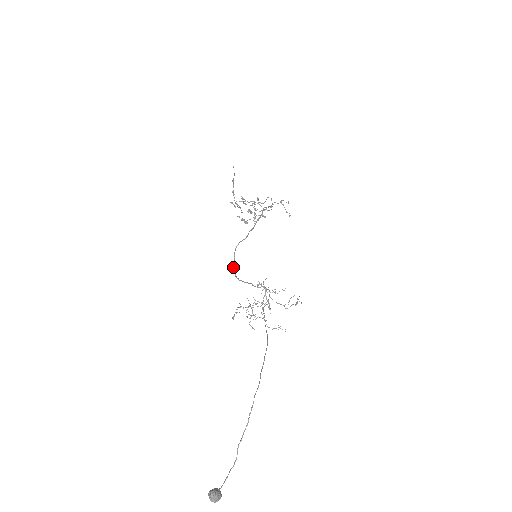
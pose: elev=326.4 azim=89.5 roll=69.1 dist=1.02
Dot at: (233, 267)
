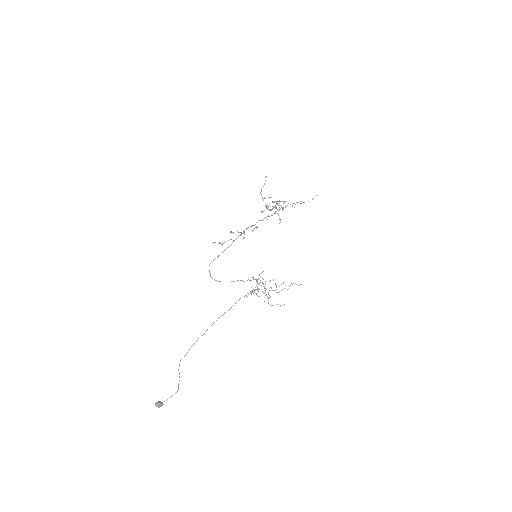
Dot at: (210, 276)
